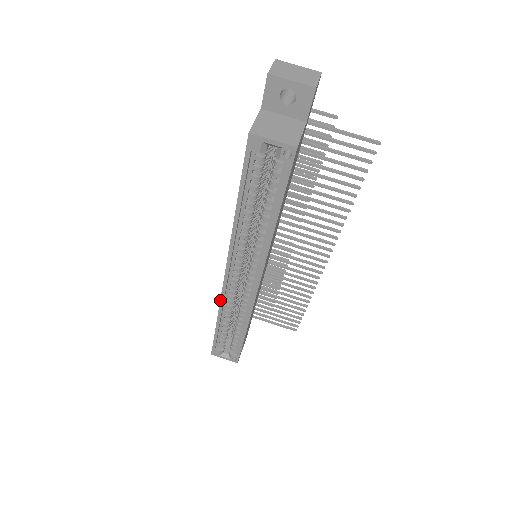
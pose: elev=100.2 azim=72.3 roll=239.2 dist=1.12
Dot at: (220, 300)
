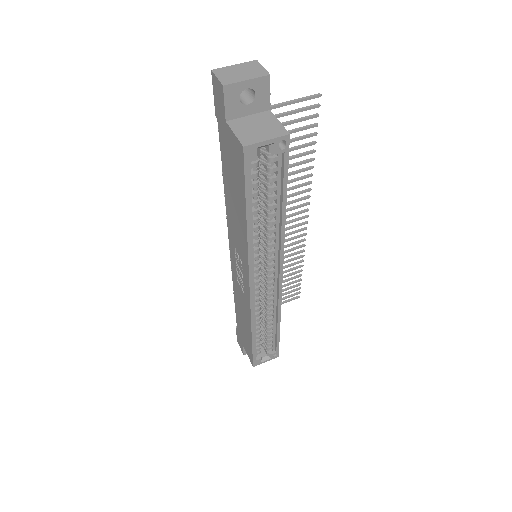
Dot at: (250, 314)
